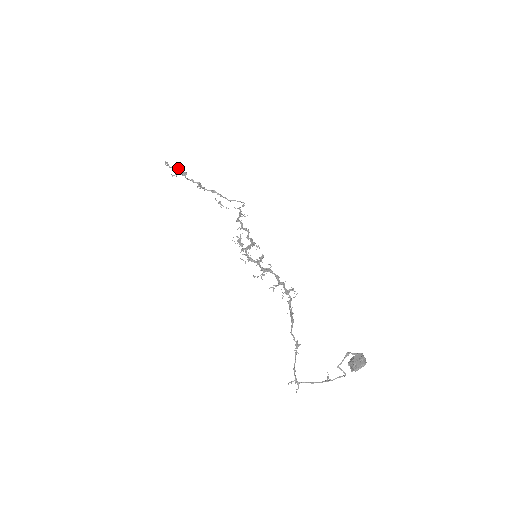
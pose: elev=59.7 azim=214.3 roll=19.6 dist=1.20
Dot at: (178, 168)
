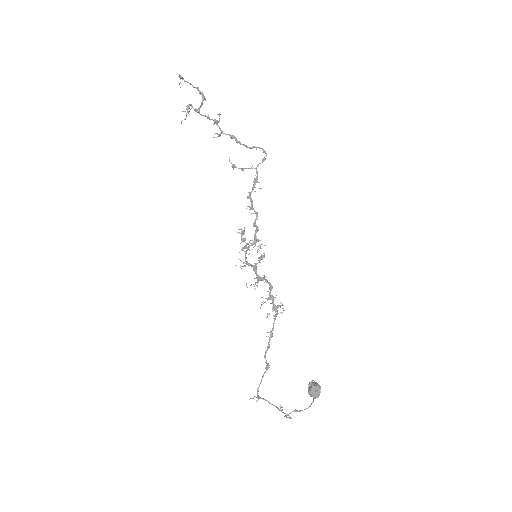
Dot at: (190, 104)
